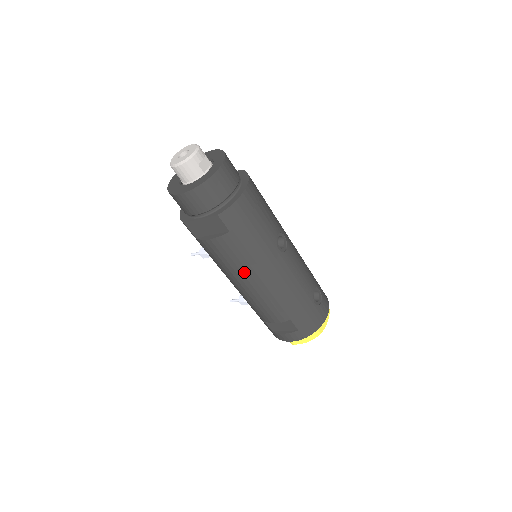
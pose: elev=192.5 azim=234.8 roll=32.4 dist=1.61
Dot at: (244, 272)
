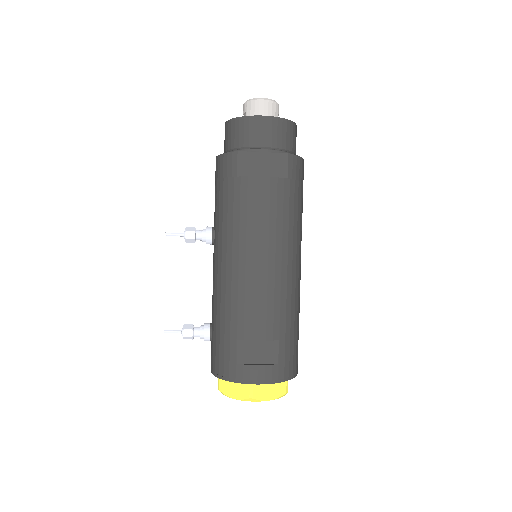
Dot at: (271, 238)
